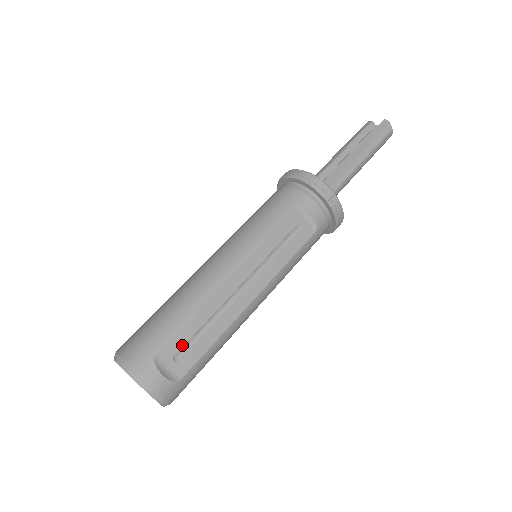
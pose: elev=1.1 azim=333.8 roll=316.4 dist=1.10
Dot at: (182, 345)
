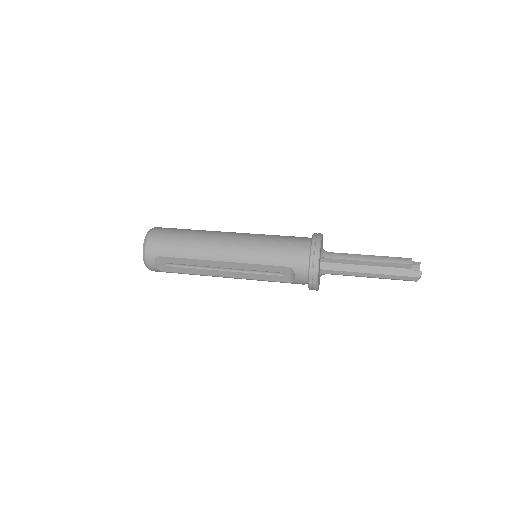
Dot at: (174, 263)
